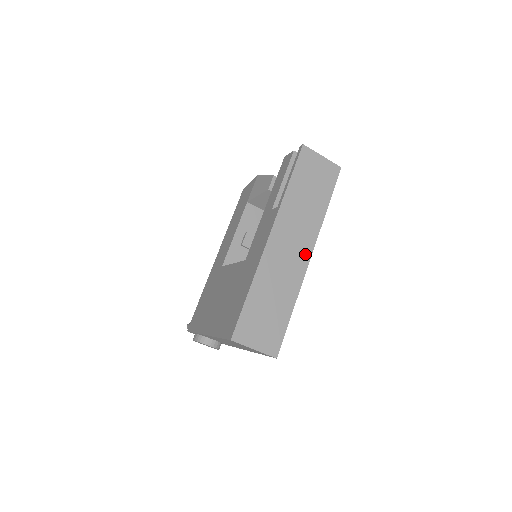
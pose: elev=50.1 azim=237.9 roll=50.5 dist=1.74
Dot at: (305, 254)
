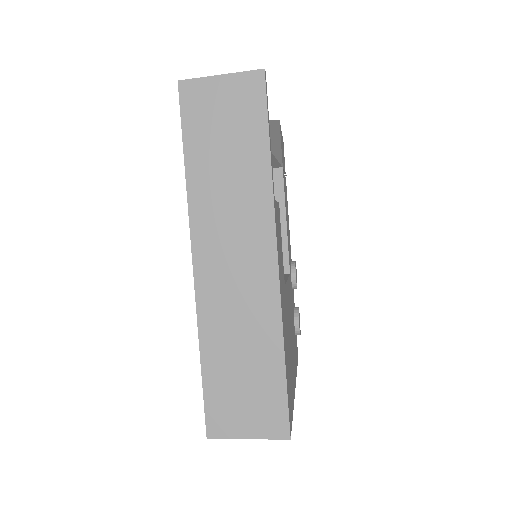
Dot at: (265, 259)
